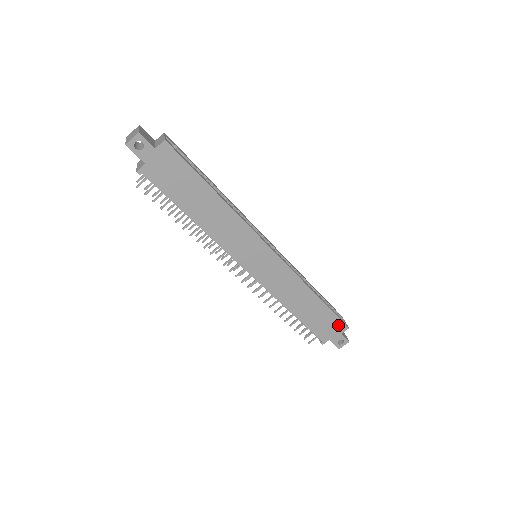
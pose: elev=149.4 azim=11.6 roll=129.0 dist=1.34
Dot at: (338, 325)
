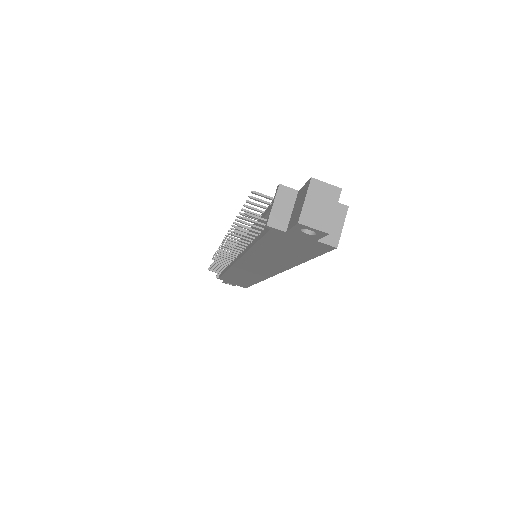
Dot at: (242, 285)
